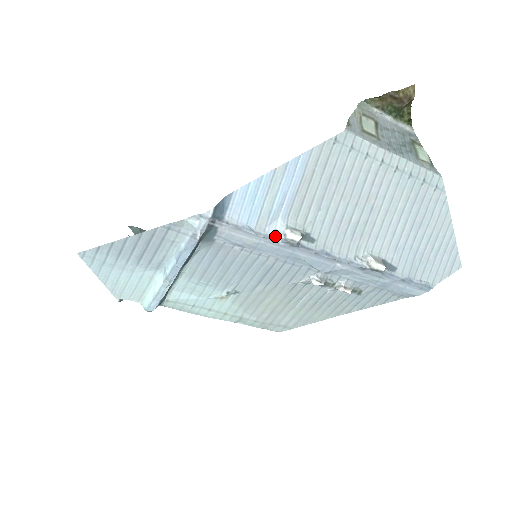
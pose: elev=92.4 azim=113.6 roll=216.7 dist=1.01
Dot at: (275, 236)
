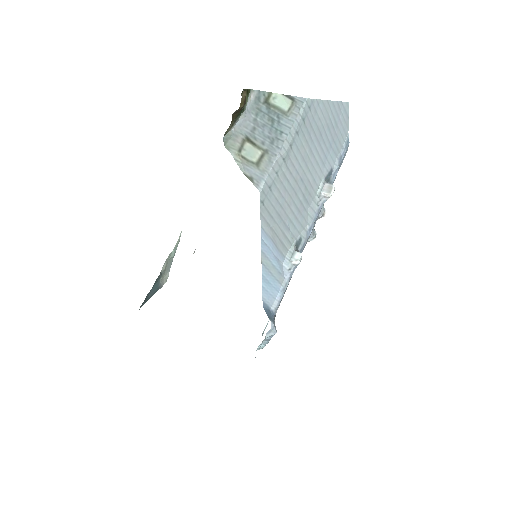
Dot at: (291, 272)
